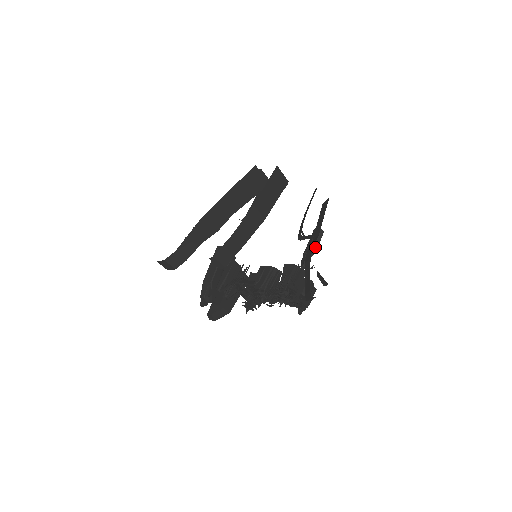
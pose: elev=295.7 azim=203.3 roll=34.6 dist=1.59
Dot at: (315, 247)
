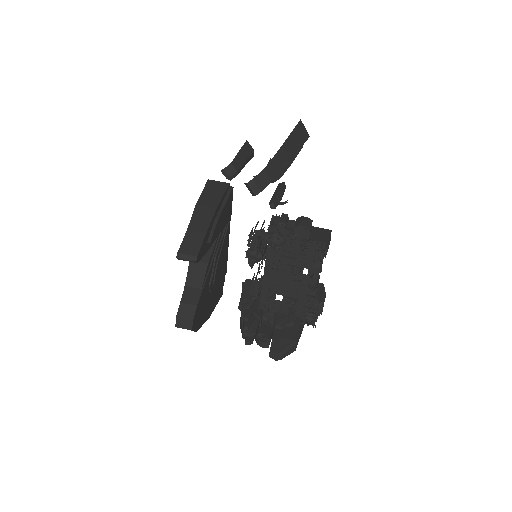
Dot at: (278, 192)
